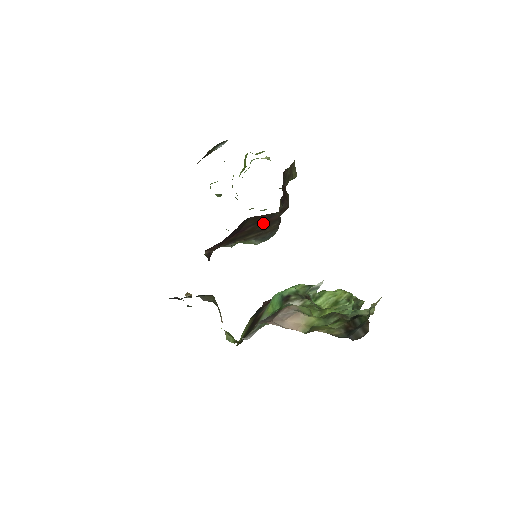
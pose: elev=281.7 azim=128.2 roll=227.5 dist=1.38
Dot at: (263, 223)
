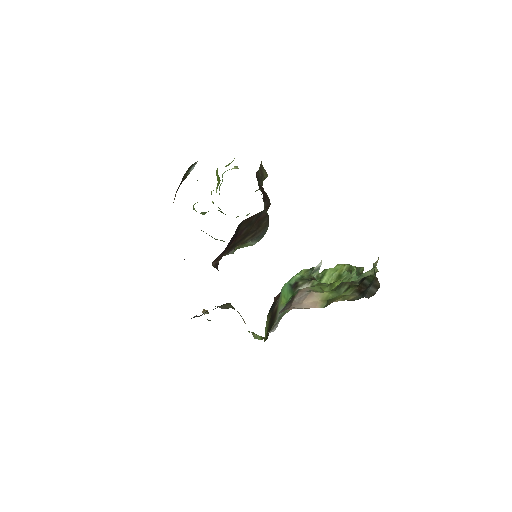
Dot at: (255, 223)
